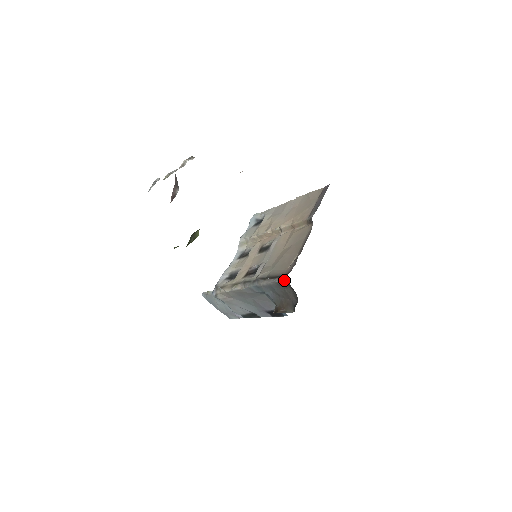
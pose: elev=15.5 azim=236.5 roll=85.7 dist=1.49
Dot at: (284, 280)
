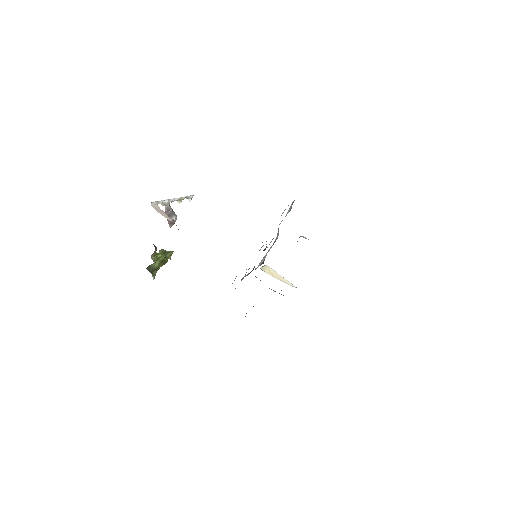
Dot at: occluded
